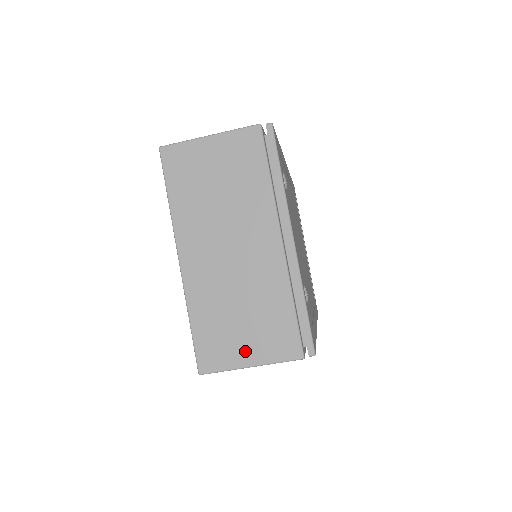
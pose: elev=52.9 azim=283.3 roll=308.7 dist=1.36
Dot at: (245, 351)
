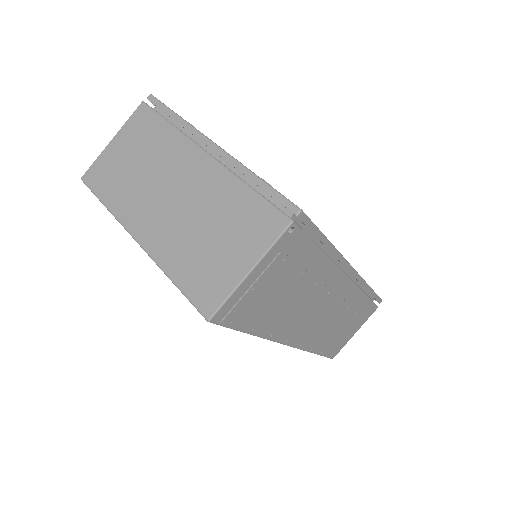
Dot at: (235, 262)
